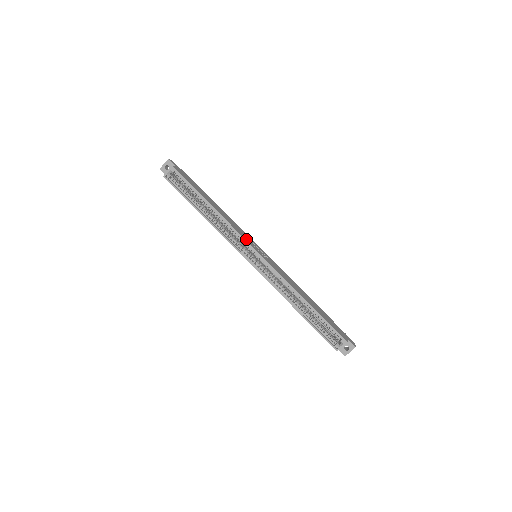
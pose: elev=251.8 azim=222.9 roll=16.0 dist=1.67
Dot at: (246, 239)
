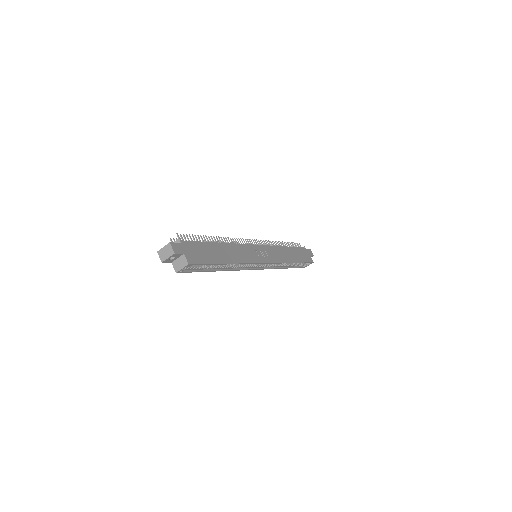
Dot at: (256, 260)
